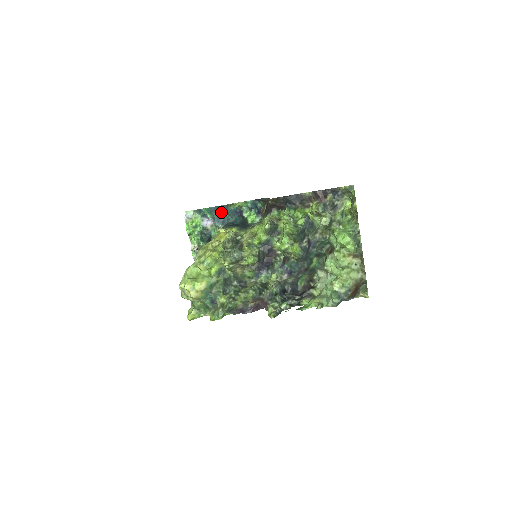
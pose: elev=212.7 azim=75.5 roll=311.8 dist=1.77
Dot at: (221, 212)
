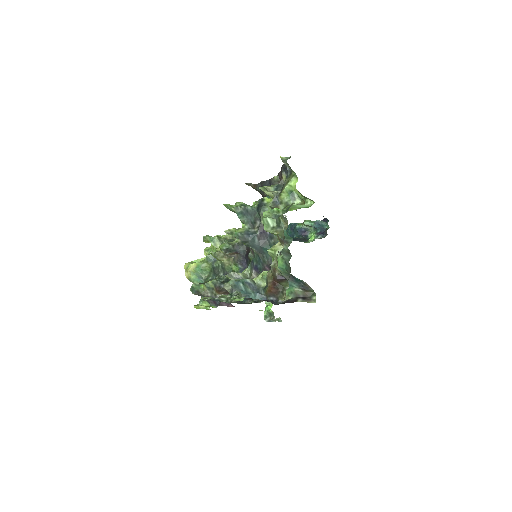
Dot at: (290, 231)
